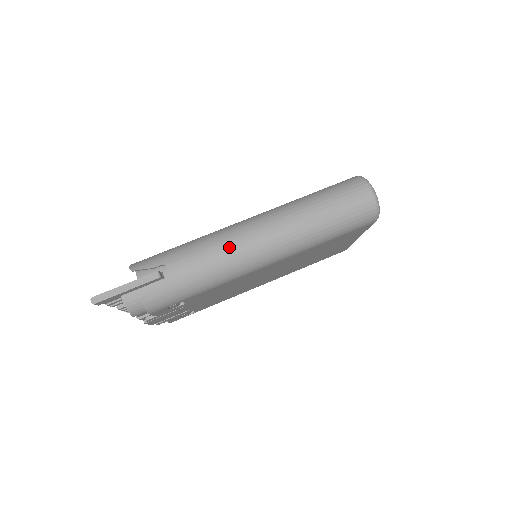
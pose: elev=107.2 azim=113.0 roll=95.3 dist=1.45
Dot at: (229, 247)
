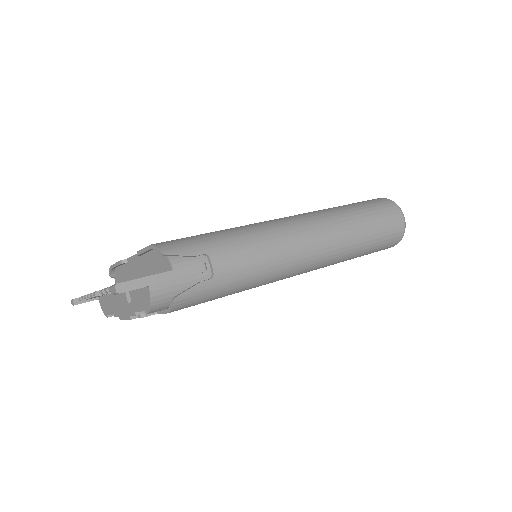
Dot at: (280, 248)
